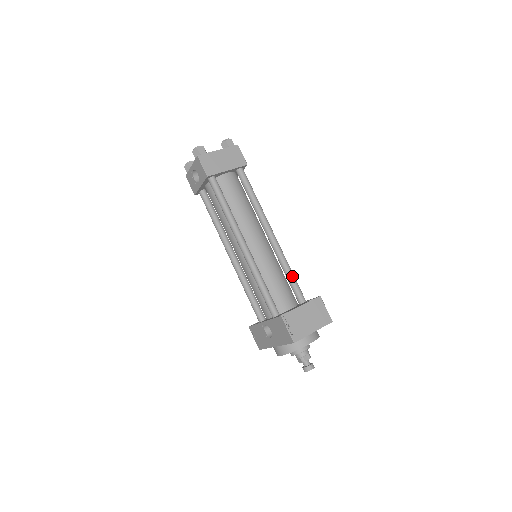
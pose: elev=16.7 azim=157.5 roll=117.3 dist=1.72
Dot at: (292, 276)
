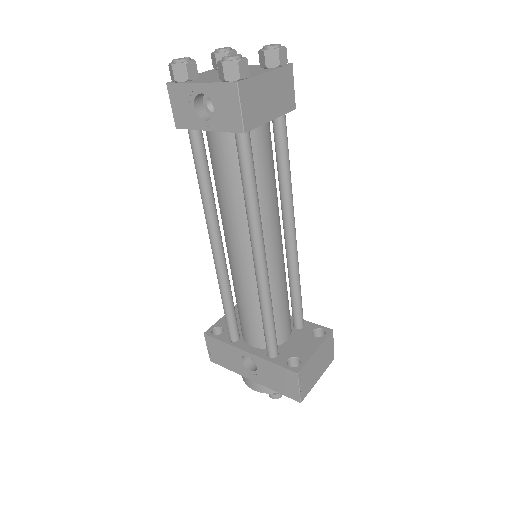
Dot at: (300, 294)
